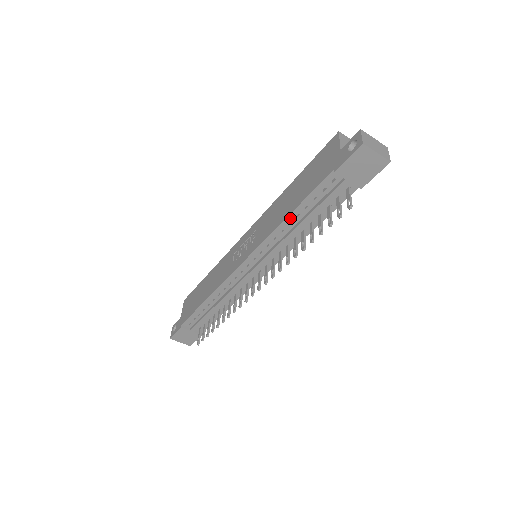
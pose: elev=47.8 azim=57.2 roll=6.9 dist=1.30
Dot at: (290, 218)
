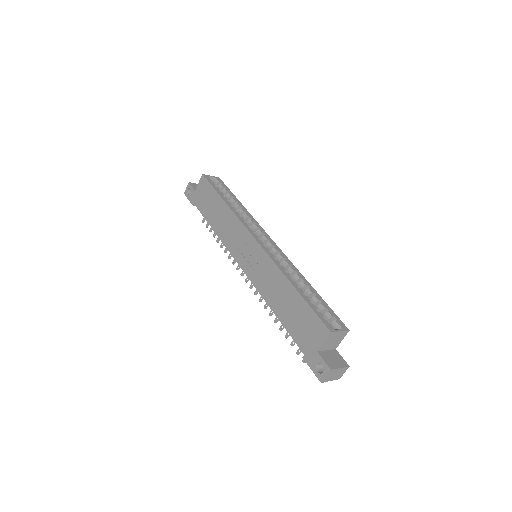
Dot at: (275, 311)
